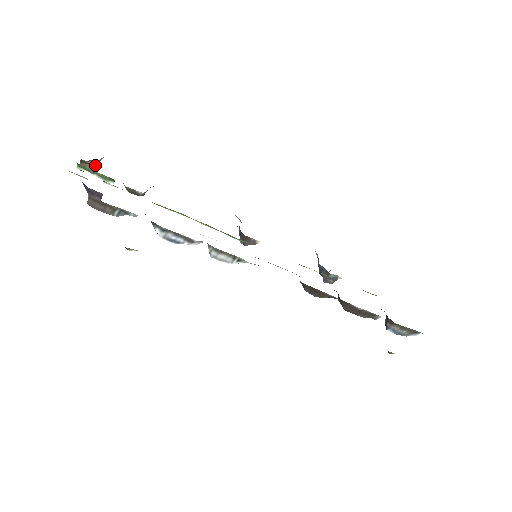
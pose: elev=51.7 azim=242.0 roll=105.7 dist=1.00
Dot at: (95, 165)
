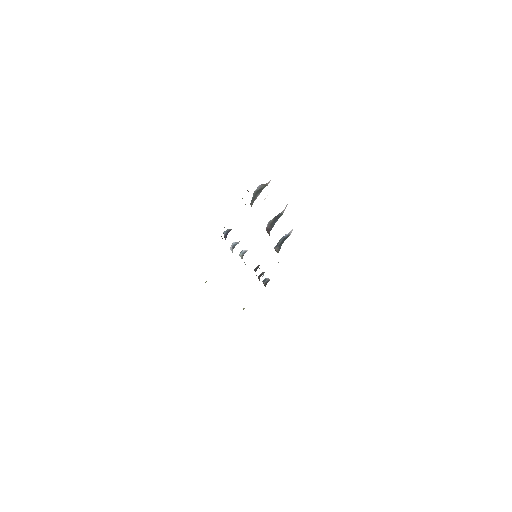
Dot at: occluded
